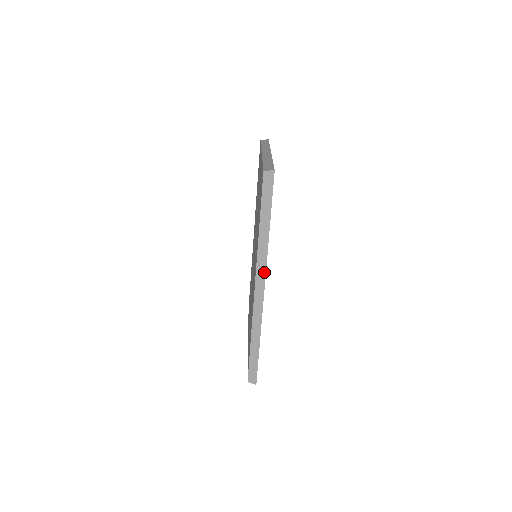
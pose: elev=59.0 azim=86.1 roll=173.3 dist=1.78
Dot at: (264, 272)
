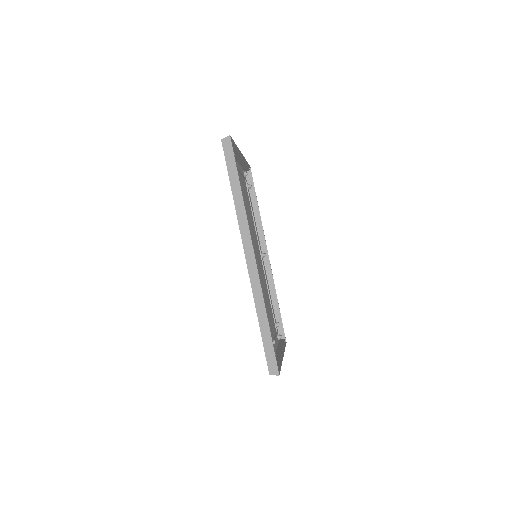
Dot at: (249, 236)
